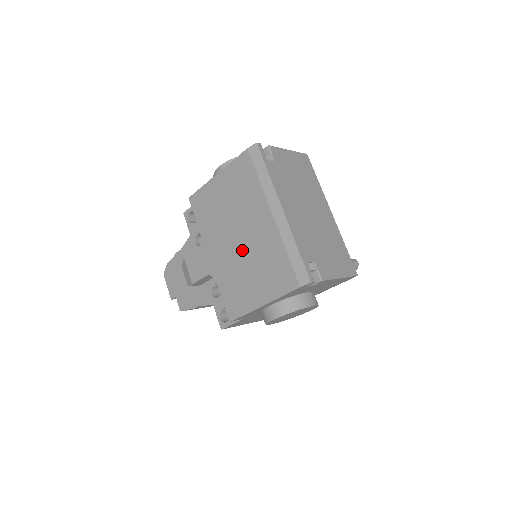
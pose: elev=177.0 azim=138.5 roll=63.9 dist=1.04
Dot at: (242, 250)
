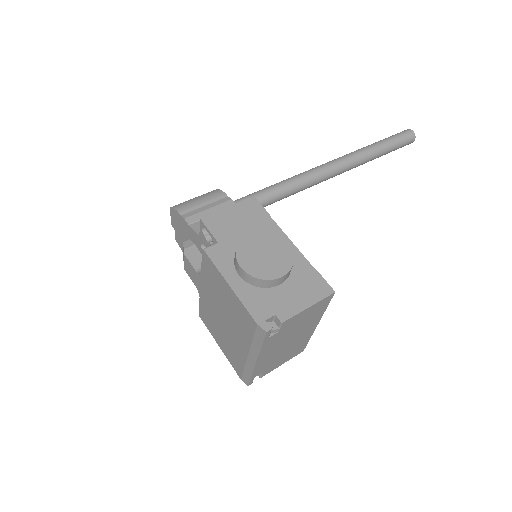
Dot at: (222, 324)
